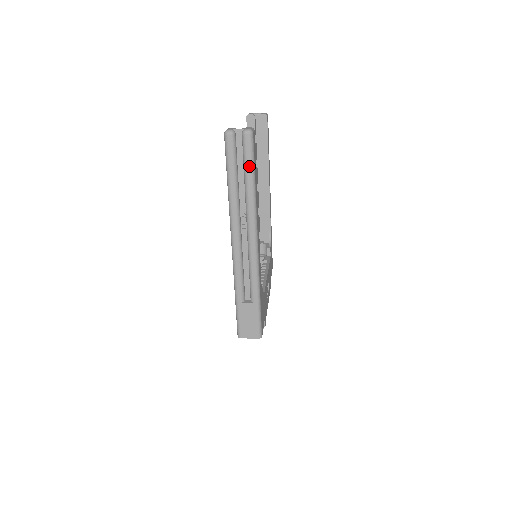
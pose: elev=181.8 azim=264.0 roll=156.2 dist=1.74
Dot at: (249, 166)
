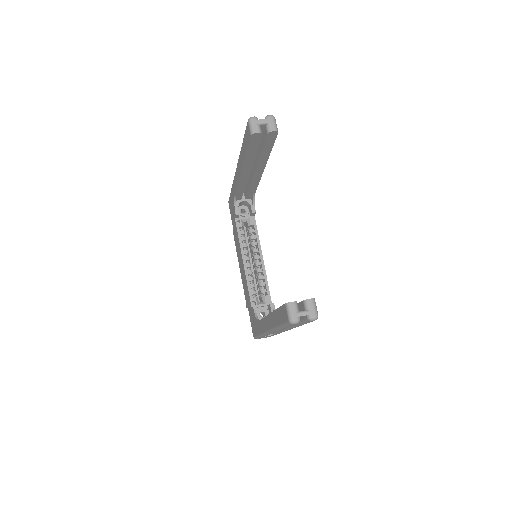
Dot at: occluded
